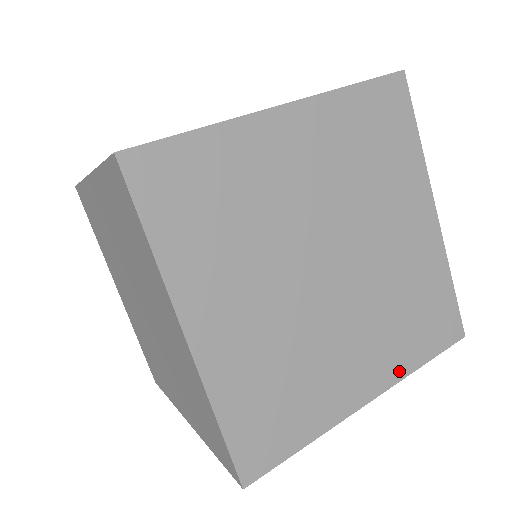
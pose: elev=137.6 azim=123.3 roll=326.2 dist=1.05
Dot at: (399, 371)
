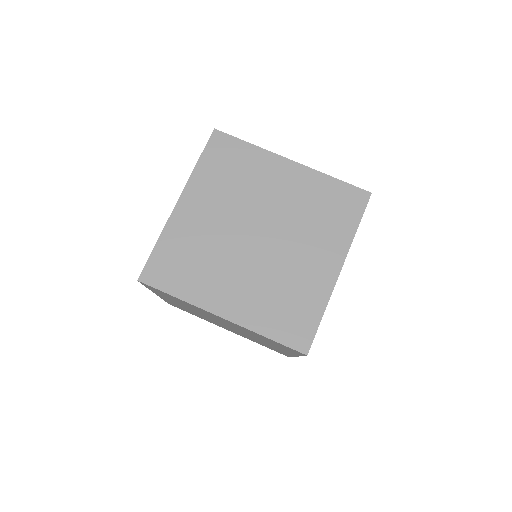
Dot at: occluded
